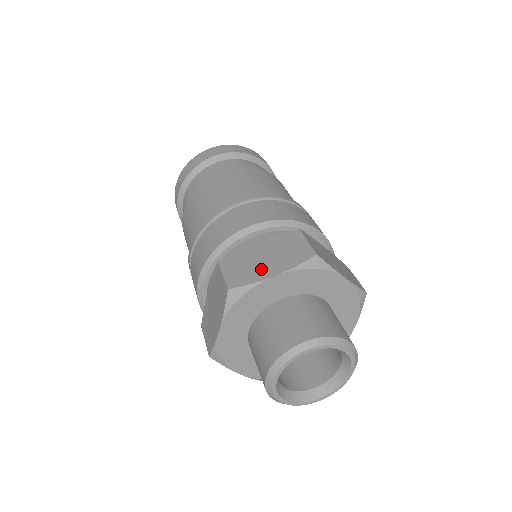
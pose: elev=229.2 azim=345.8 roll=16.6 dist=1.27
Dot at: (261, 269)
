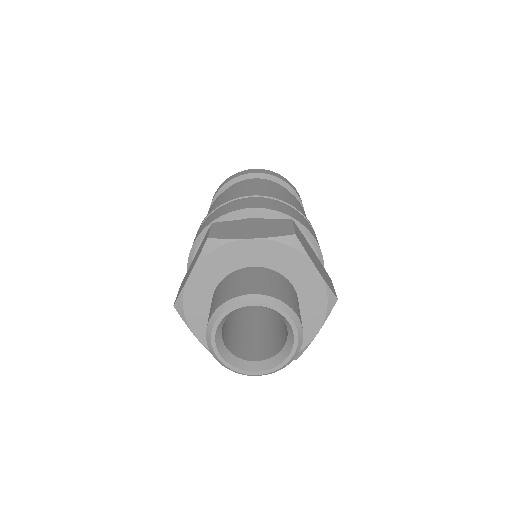
Dot at: (243, 233)
